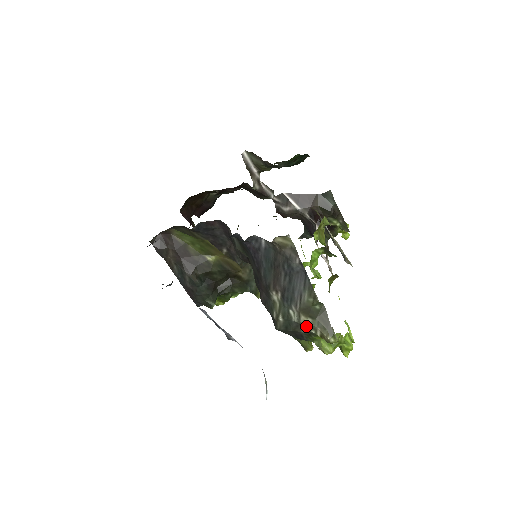
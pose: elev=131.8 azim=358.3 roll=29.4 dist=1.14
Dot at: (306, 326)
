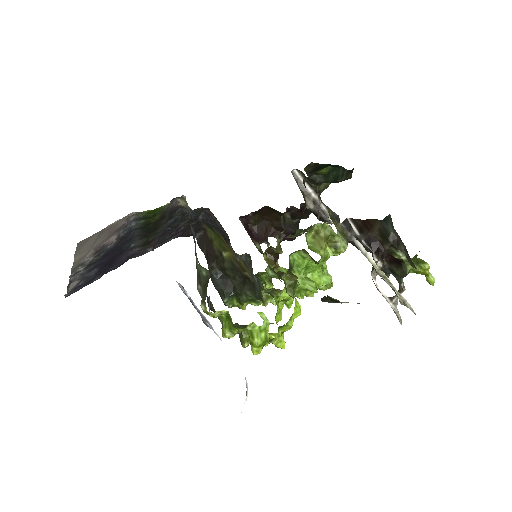
Dot at: (200, 295)
